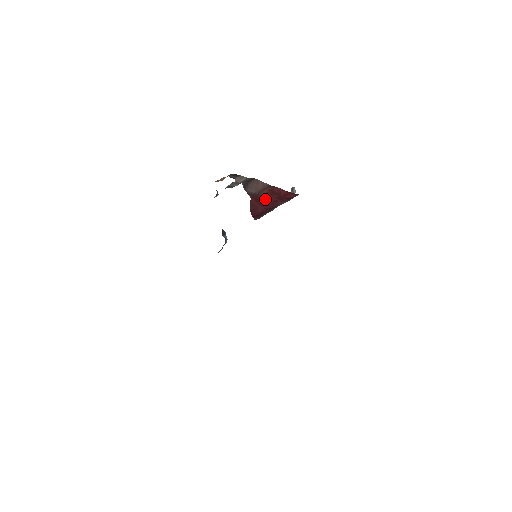
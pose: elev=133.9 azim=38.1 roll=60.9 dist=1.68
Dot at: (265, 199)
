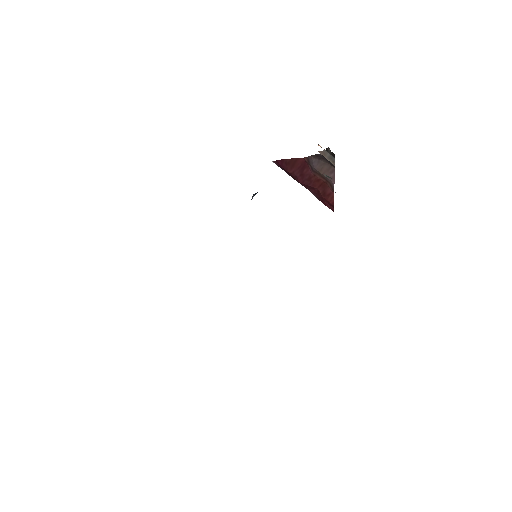
Dot at: (310, 177)
